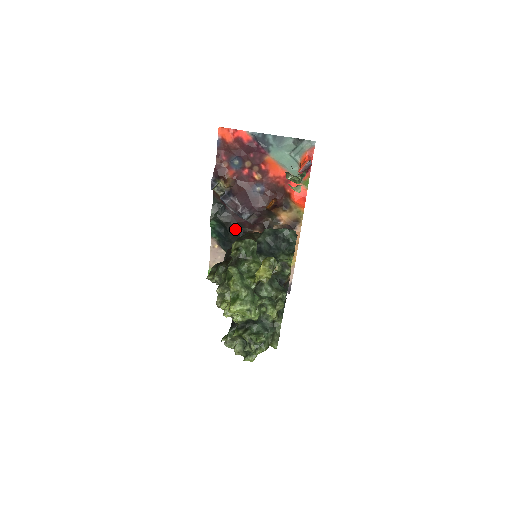
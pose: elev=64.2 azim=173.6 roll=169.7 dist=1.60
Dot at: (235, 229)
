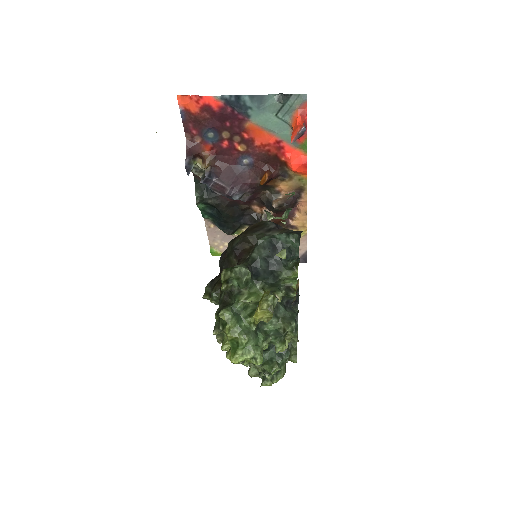
Dot at: (228, 209)
